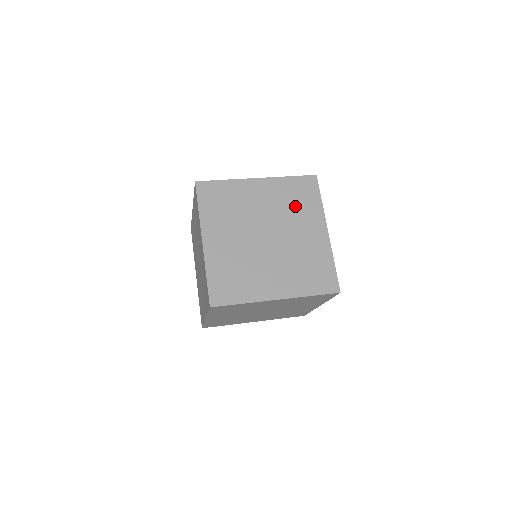
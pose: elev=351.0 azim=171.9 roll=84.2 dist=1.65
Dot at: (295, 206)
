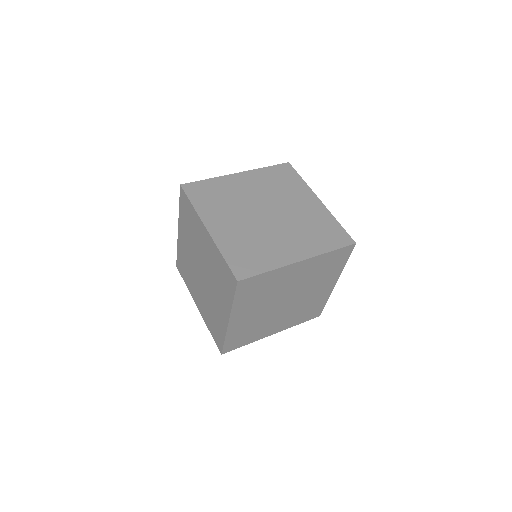
Dot at: (281, 187)
